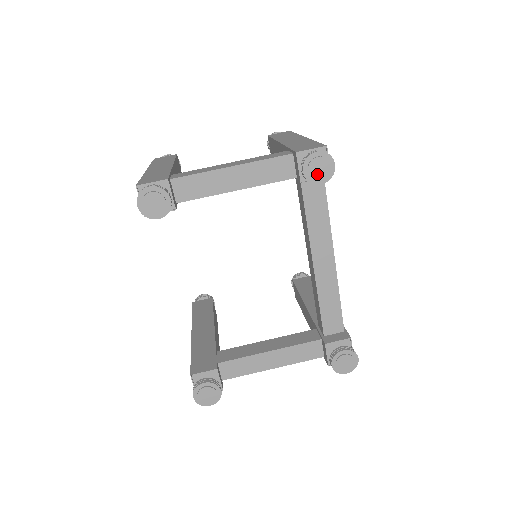
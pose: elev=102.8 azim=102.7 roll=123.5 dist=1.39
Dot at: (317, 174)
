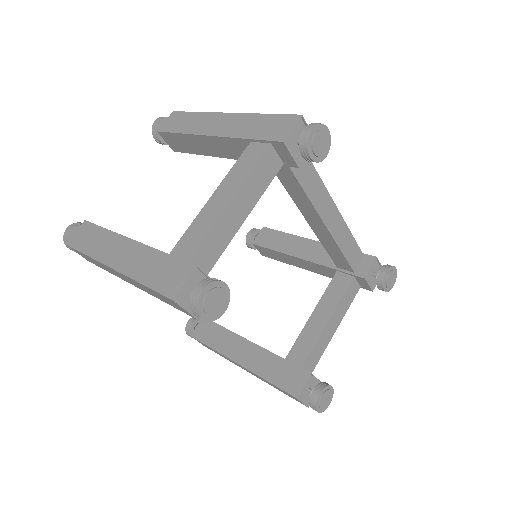
Dot at: (321, 150)
